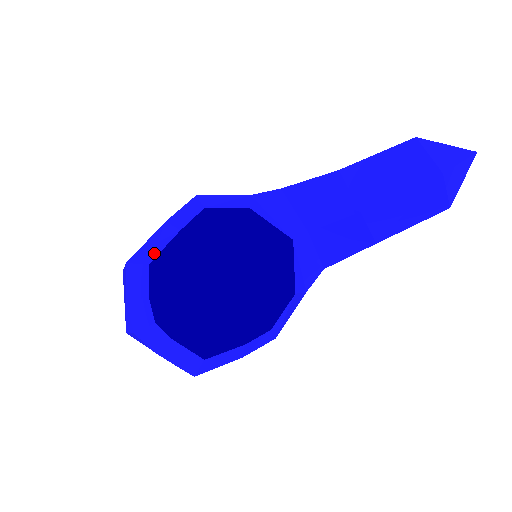
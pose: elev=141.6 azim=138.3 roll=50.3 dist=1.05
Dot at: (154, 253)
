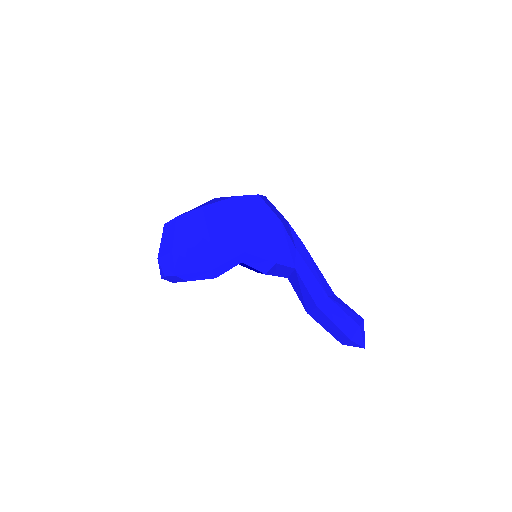
Dot at: (193, 279)
